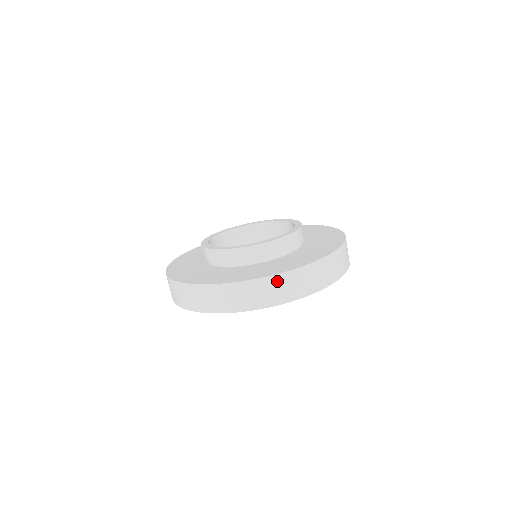
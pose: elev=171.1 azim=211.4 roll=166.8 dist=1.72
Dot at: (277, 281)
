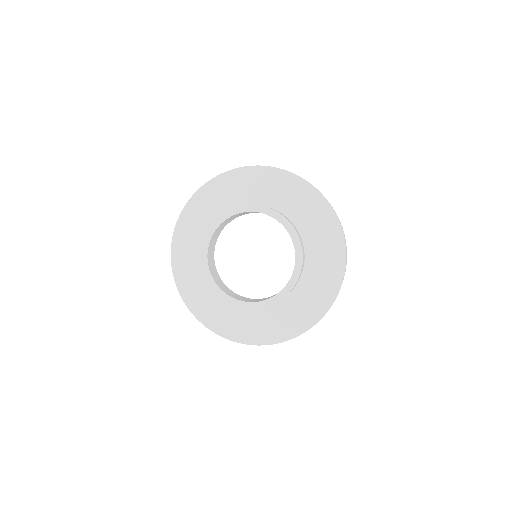
Dot at: occluded
